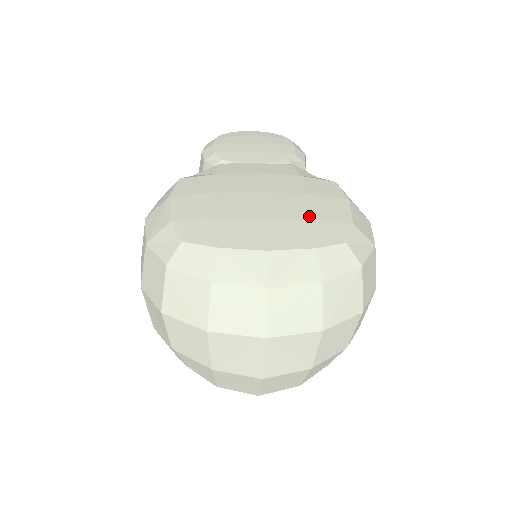
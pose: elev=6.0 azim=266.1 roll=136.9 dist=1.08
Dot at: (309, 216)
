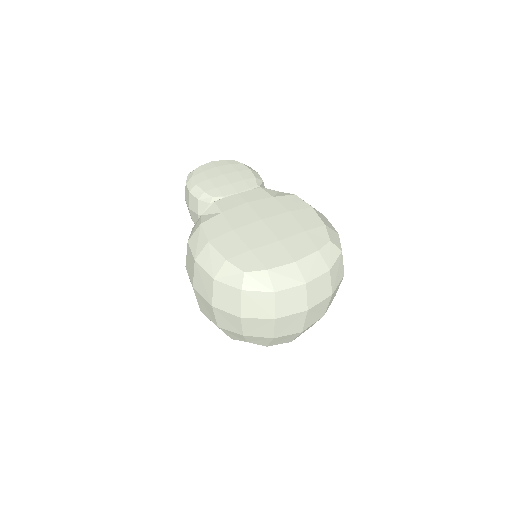
Dot at: (301, 229)
